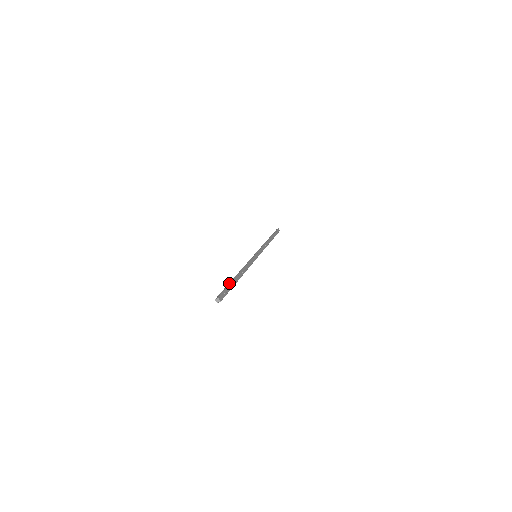
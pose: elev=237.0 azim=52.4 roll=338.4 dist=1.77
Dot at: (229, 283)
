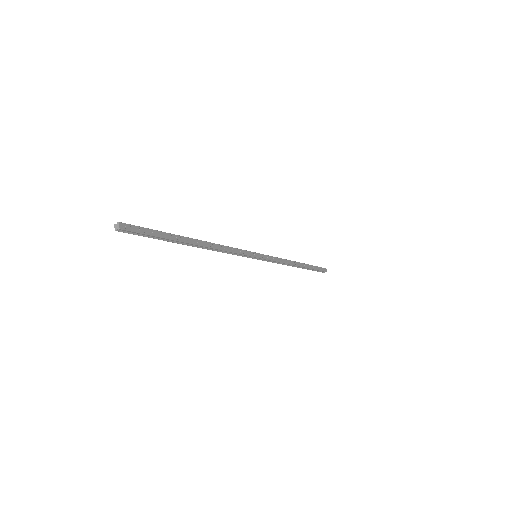
Dot at: (168, 235)
